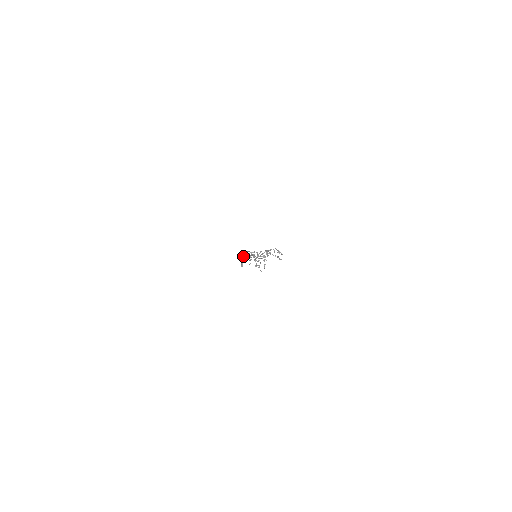
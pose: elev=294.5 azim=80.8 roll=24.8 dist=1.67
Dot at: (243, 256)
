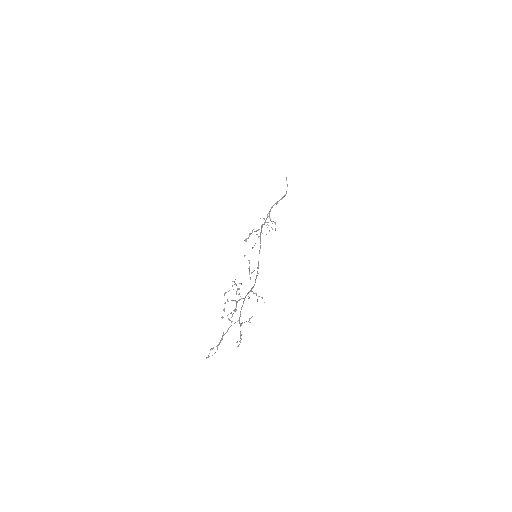
Dot at: occluded
